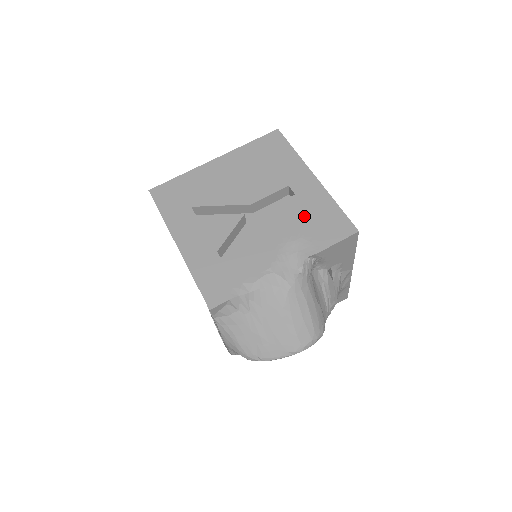
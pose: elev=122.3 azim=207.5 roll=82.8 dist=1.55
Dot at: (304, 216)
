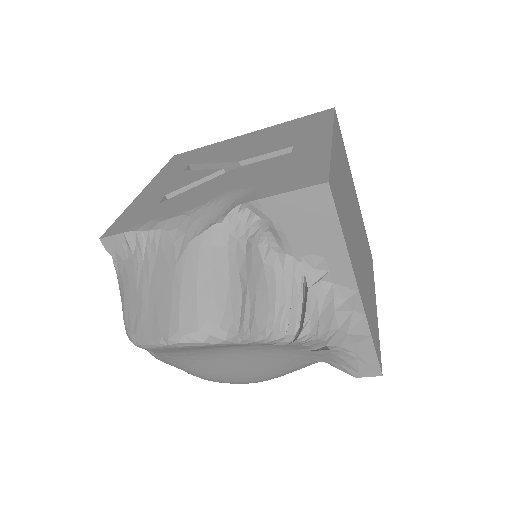
Dot at: (279, 169)
